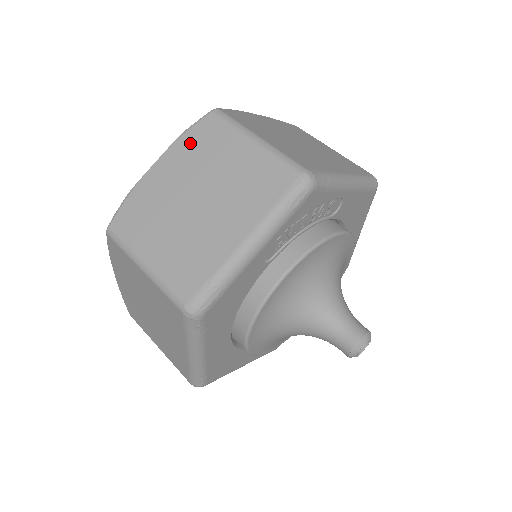
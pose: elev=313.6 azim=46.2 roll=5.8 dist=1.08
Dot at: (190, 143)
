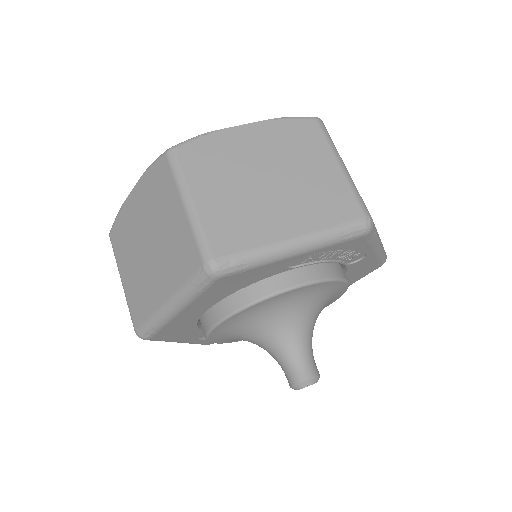
Dot at: (285, 130)
